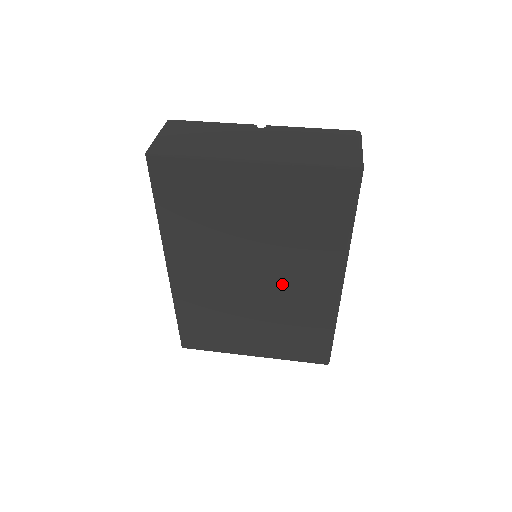
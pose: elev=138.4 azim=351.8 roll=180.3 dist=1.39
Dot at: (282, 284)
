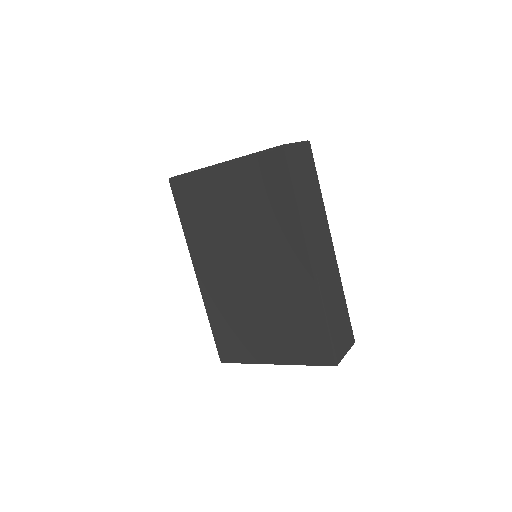
Dot at: (269, 269)
